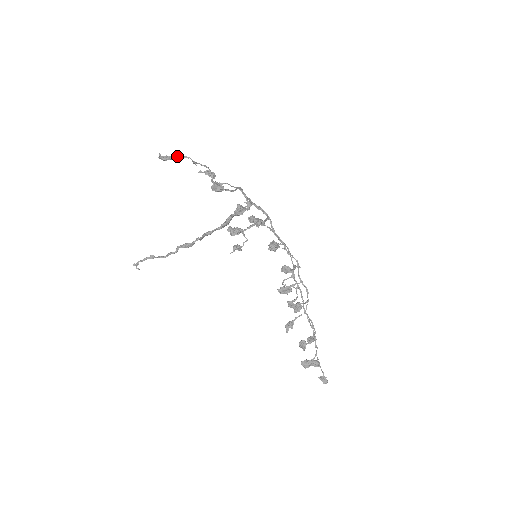
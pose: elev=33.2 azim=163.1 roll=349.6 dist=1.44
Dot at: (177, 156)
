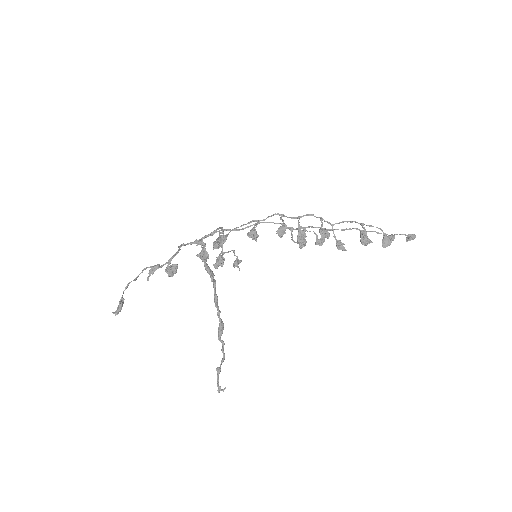
Dot at: (122, 295)
